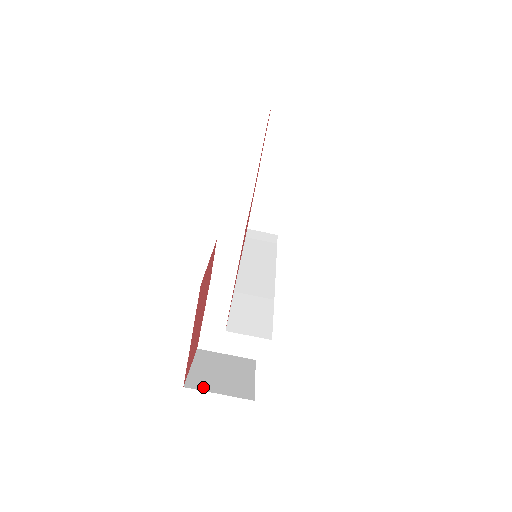
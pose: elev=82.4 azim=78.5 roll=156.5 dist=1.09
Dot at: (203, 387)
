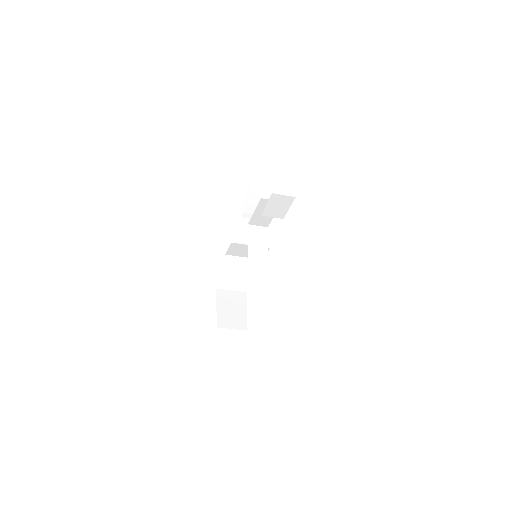
Dot at: (227, 325)
